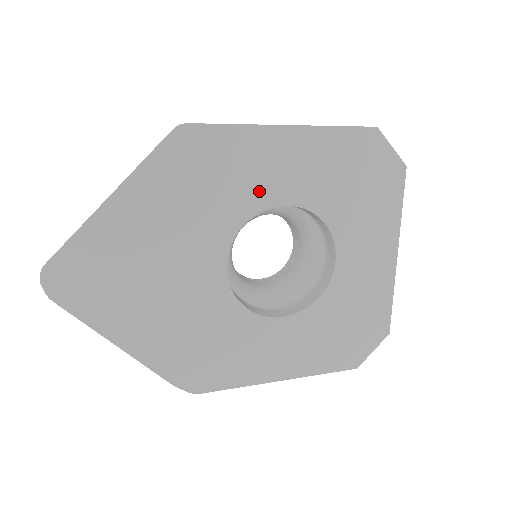
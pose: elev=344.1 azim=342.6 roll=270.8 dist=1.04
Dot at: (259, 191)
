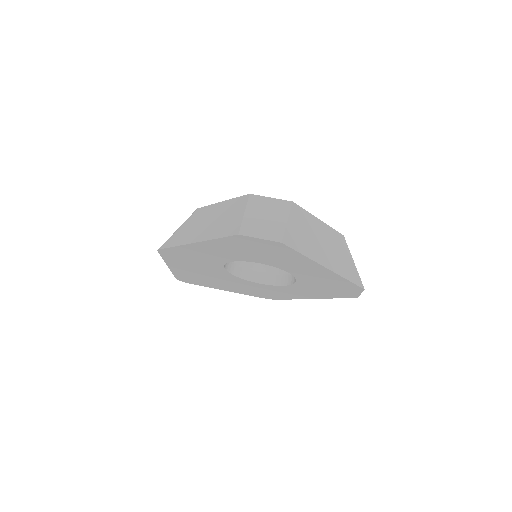
Dot at: (215, 259)
